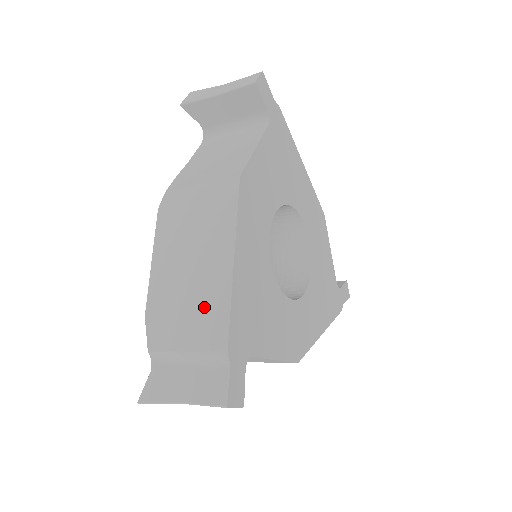
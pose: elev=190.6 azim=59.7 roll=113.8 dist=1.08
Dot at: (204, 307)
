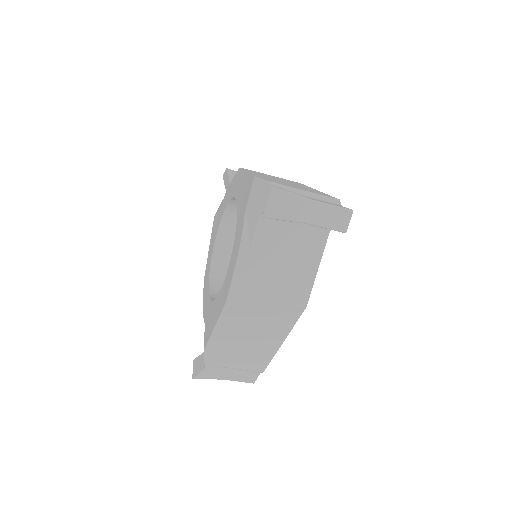
Dot at: (307, 189)
